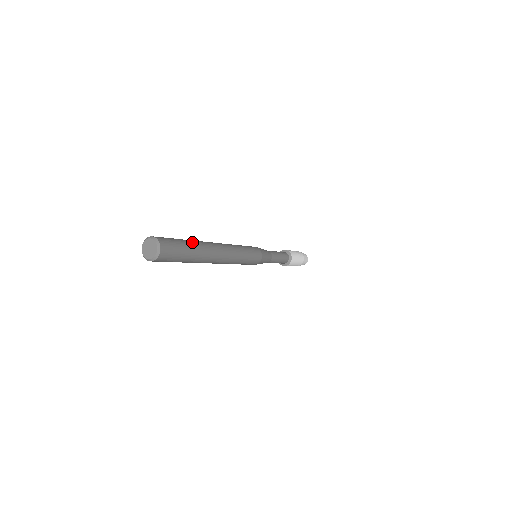
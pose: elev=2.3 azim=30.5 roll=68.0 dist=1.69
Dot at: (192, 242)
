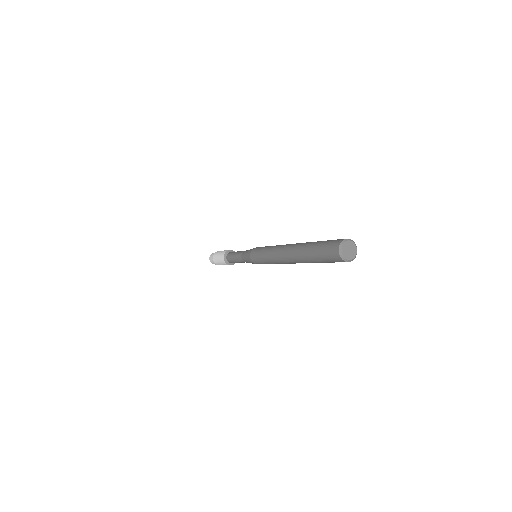
Dot at: occluded
